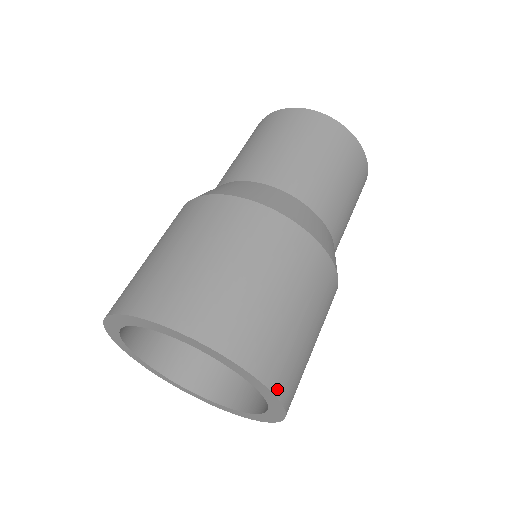
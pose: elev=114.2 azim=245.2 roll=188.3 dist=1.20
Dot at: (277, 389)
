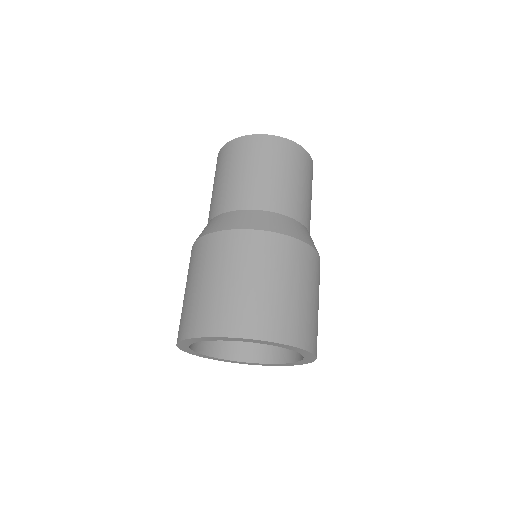
Dot at: (307, 346)
